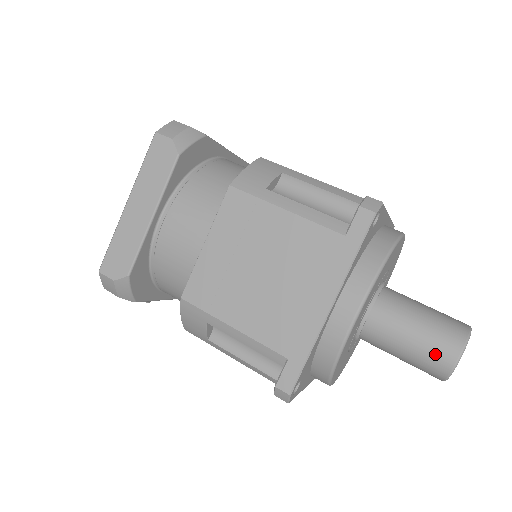
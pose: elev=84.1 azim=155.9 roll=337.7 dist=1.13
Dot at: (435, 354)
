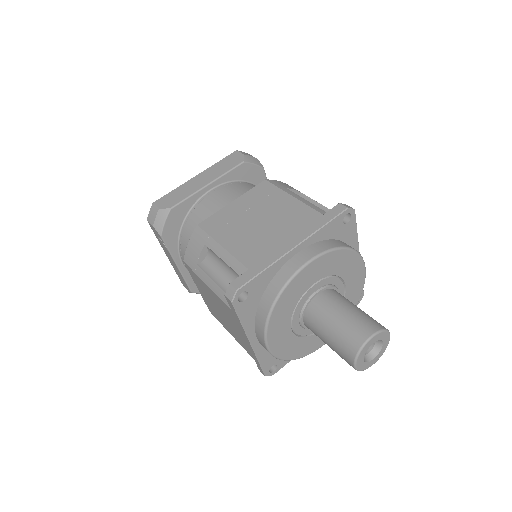
Dot at: (355, 330)
